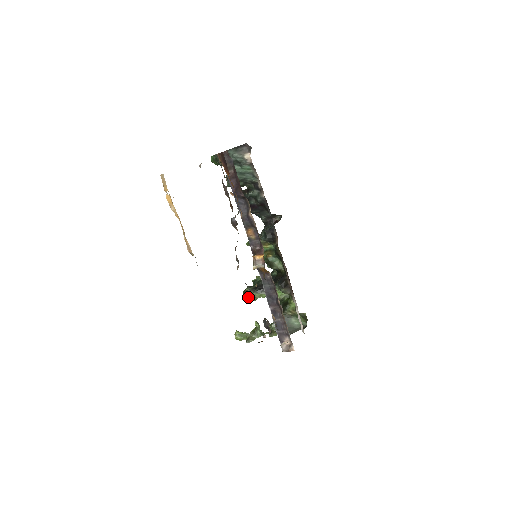
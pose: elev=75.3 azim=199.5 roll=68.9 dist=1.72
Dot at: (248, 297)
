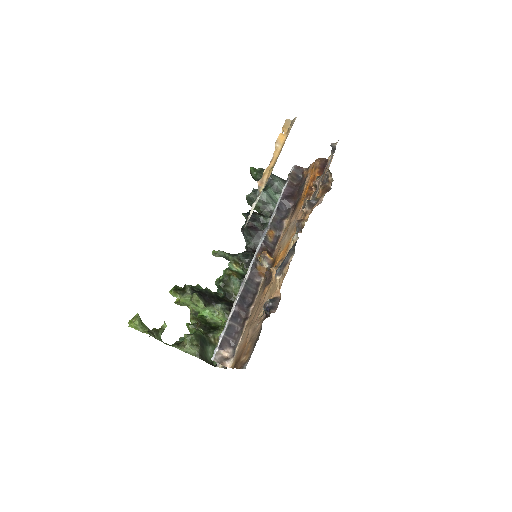
Dot at: (179, 293)
